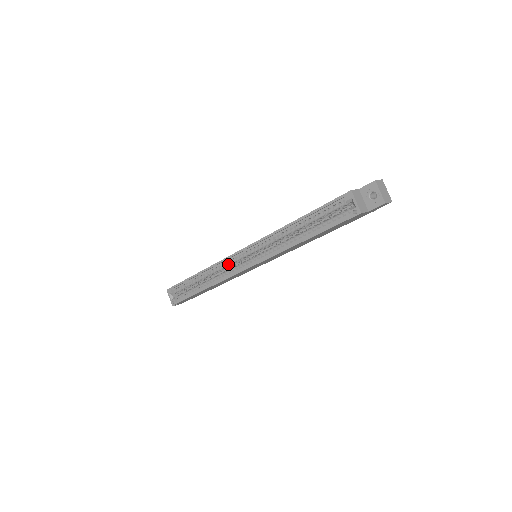
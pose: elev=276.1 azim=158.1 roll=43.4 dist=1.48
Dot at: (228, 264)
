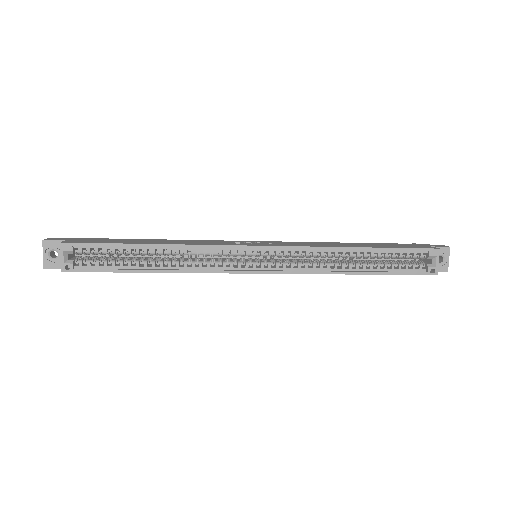
Dot at: (223, 254)
